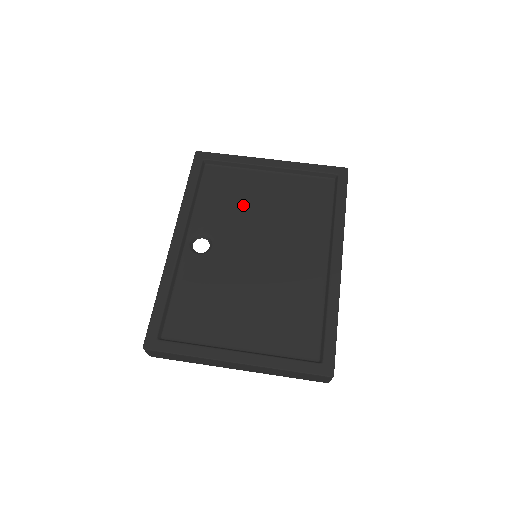
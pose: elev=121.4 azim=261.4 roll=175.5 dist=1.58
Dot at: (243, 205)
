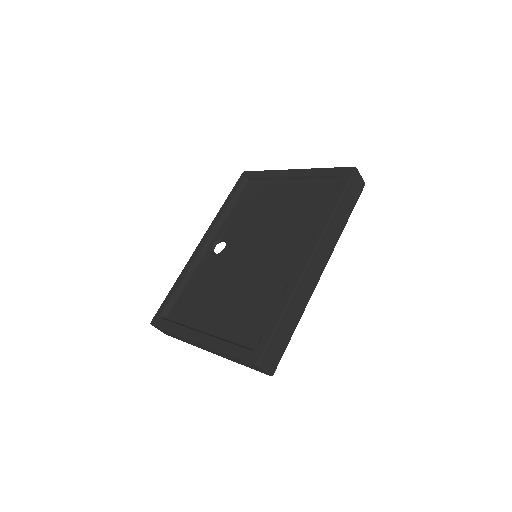
Dot at: (259, 212)
